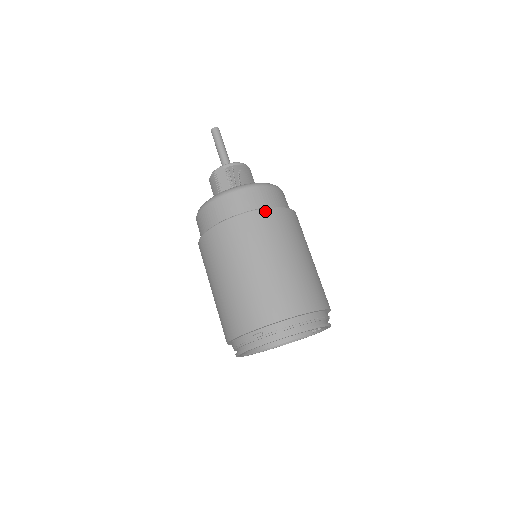
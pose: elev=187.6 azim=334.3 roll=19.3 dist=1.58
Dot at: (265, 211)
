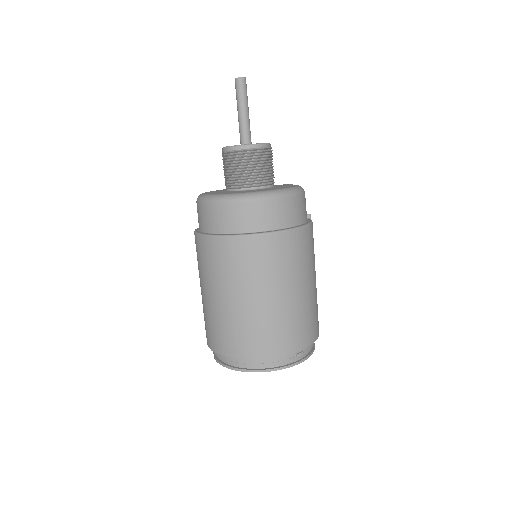
Dot at: (216, 240)
